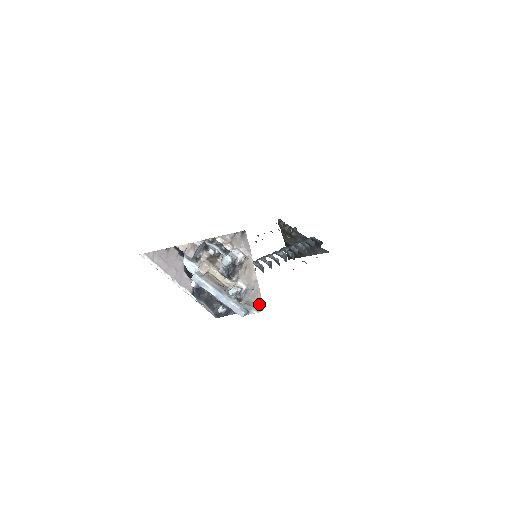
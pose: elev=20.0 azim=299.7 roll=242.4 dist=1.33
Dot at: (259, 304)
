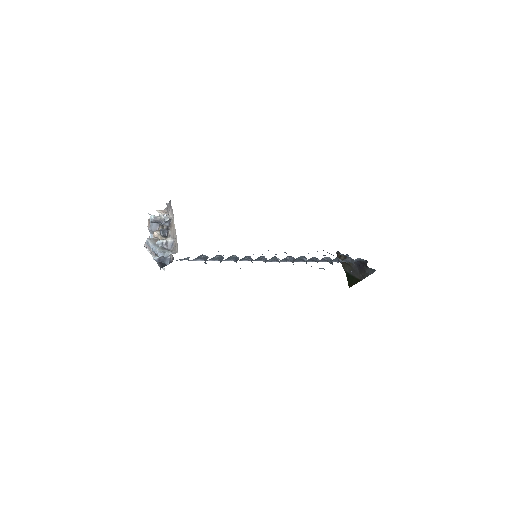
Dot at: (177, 250)
